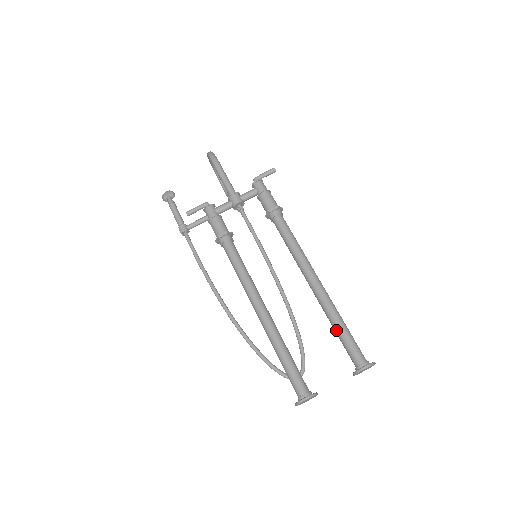
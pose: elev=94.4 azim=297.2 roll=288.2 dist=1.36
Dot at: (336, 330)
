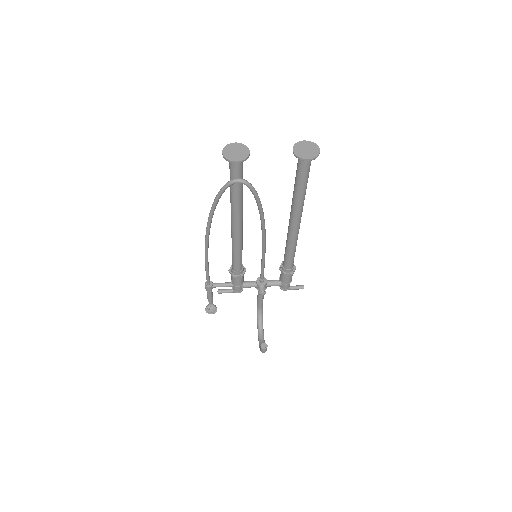
Dot at: occluded
